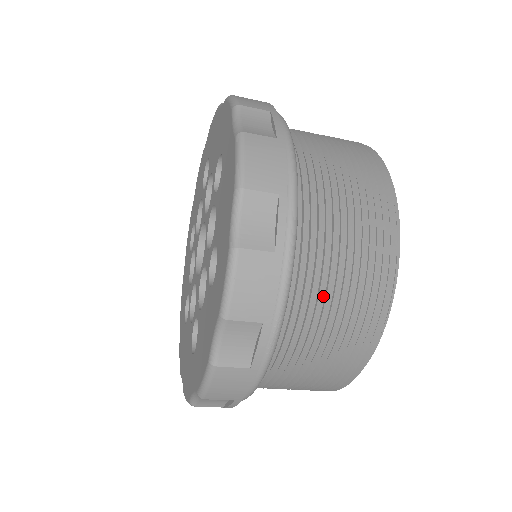
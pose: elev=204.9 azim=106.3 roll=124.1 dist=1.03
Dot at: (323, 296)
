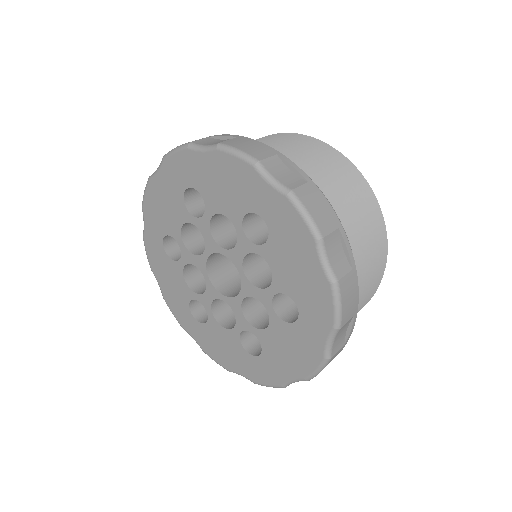
Dot at: occluded
